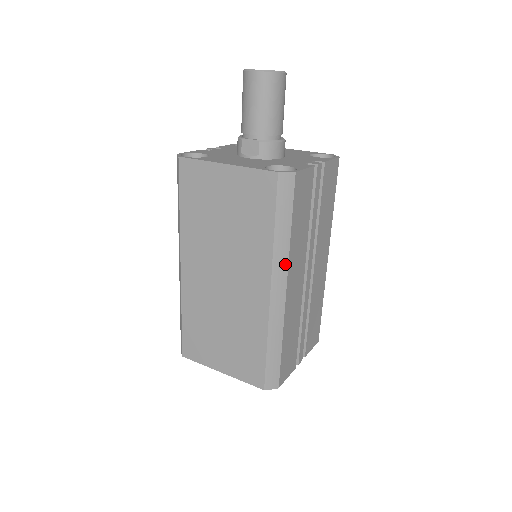
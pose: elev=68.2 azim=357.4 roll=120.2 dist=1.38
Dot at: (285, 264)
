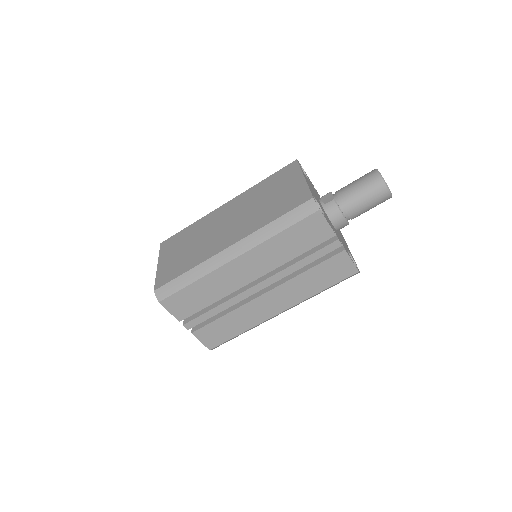
Dot at: (254, 244)
